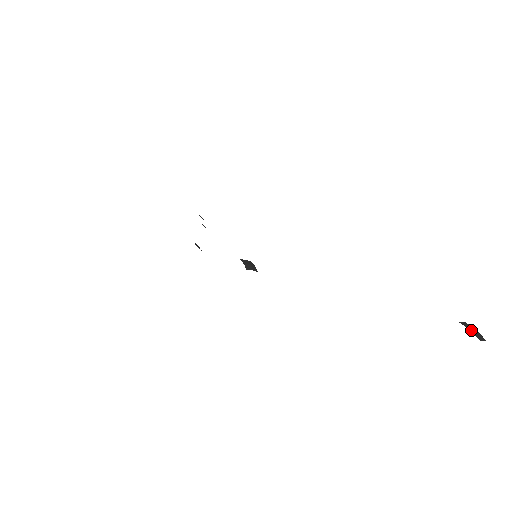
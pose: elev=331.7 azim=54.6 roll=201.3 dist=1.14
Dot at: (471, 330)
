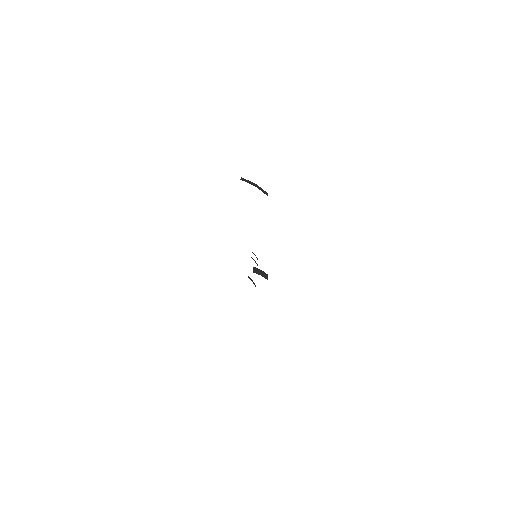
Dot at: (243, 178)
